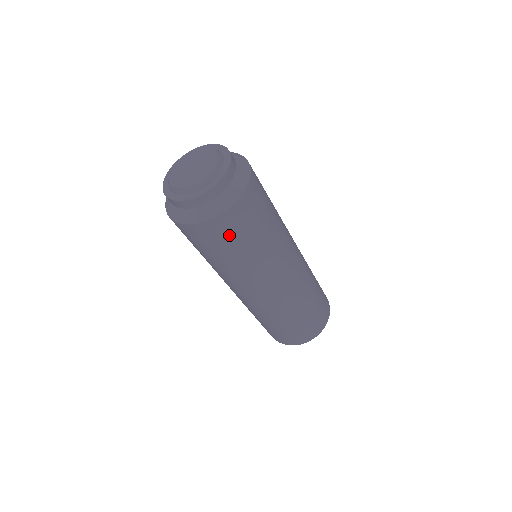
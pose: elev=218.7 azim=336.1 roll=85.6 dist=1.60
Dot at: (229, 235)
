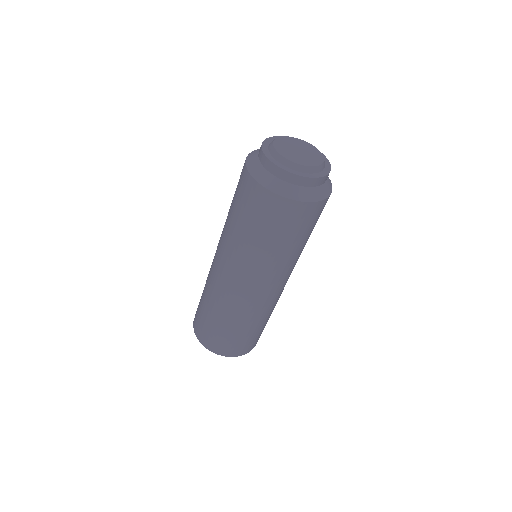
Dot at: (317, 218)
